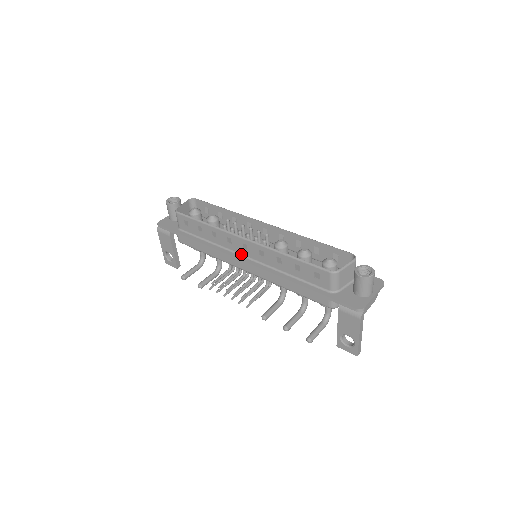
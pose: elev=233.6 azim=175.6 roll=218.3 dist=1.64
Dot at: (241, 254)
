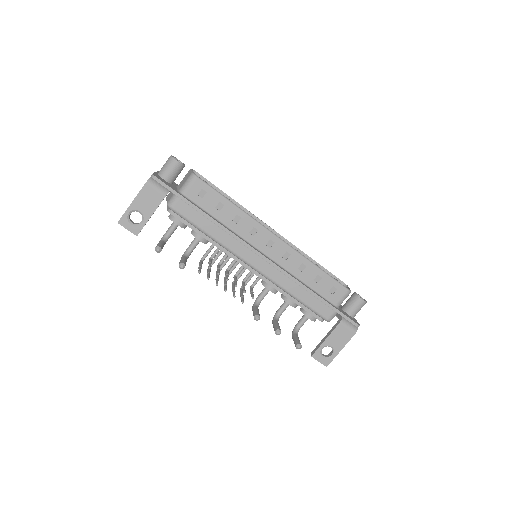
Dot at: (259, 249)
